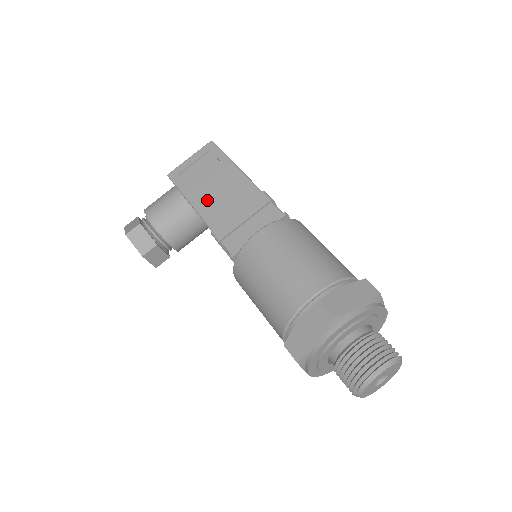
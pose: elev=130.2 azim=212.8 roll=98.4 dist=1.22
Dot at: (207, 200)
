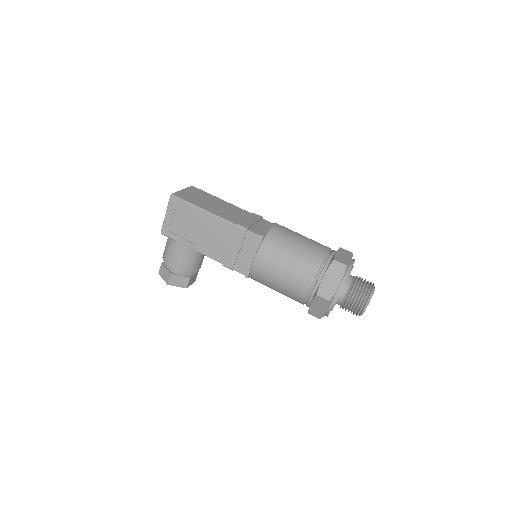
Dot at: (203, 244)
